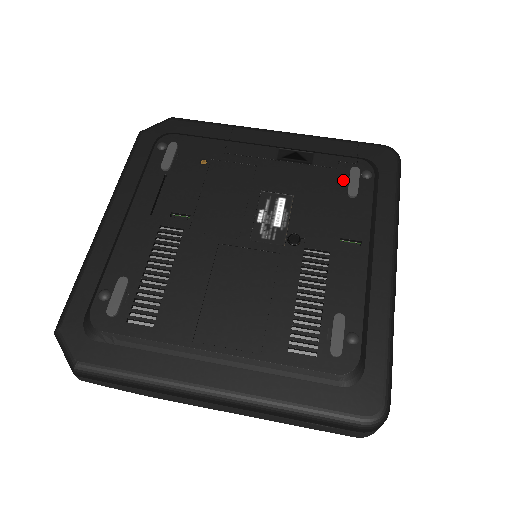
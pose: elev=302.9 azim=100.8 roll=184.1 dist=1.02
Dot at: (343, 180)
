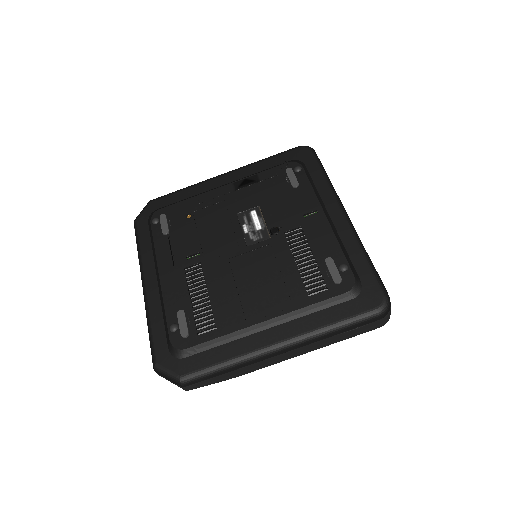
Dot at: (285, 180)
